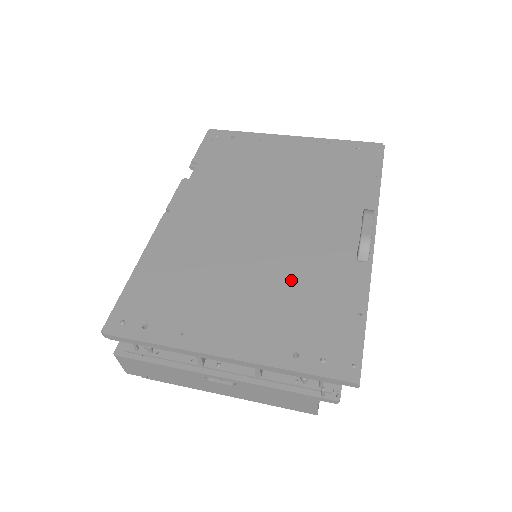
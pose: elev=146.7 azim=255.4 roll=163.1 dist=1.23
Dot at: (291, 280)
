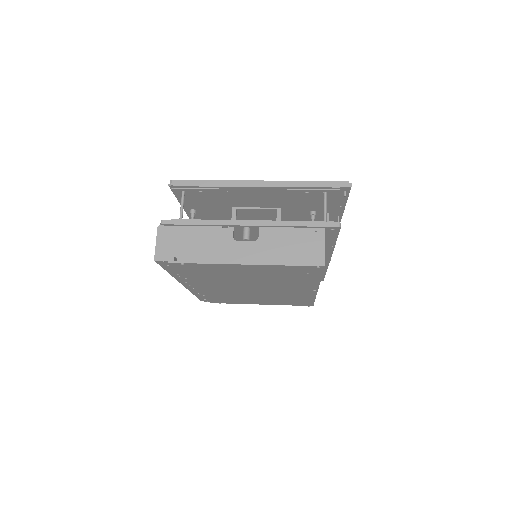
Dot at: occluded
